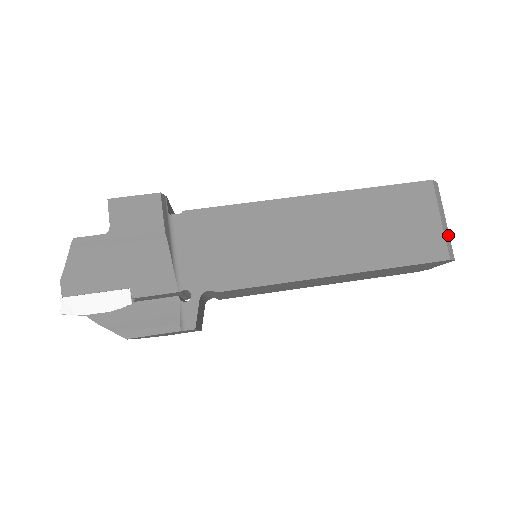
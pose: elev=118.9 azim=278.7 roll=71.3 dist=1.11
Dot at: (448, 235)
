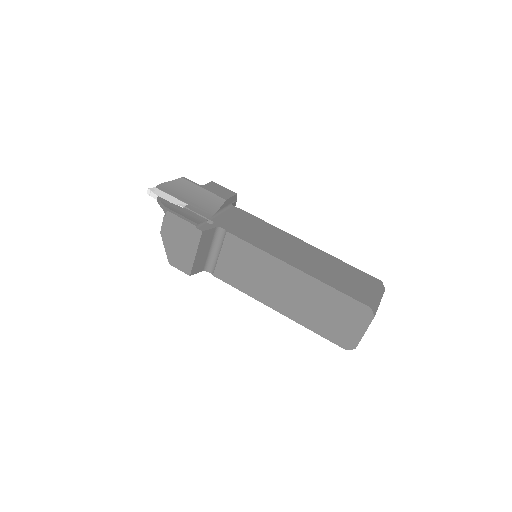
Dot at: (377, 306)
